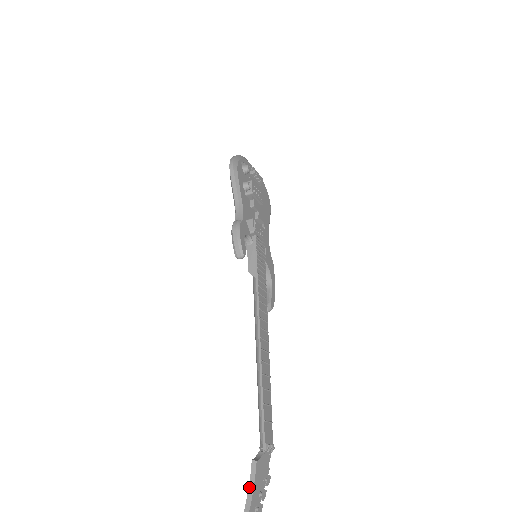
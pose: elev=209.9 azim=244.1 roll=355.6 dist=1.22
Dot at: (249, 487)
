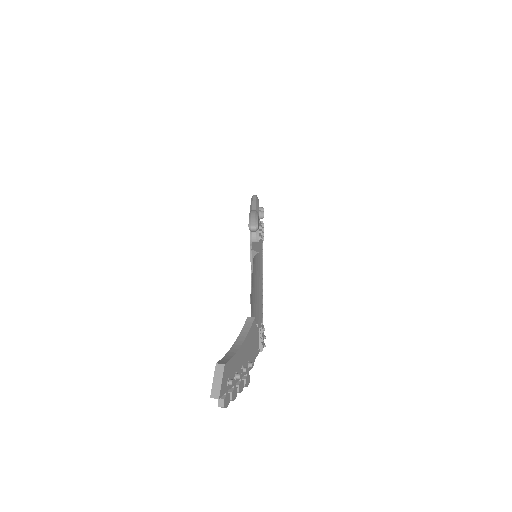
Dot at: (237, 339)
